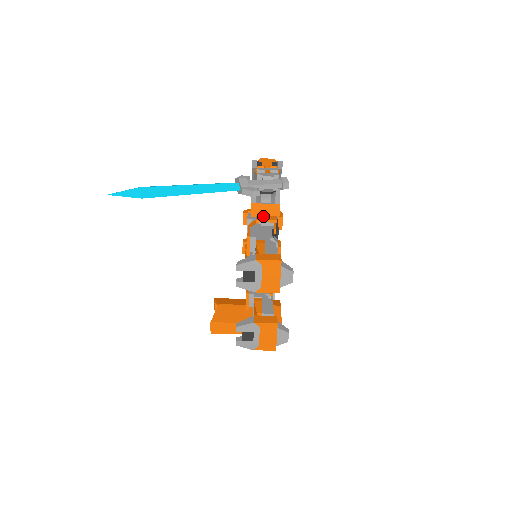
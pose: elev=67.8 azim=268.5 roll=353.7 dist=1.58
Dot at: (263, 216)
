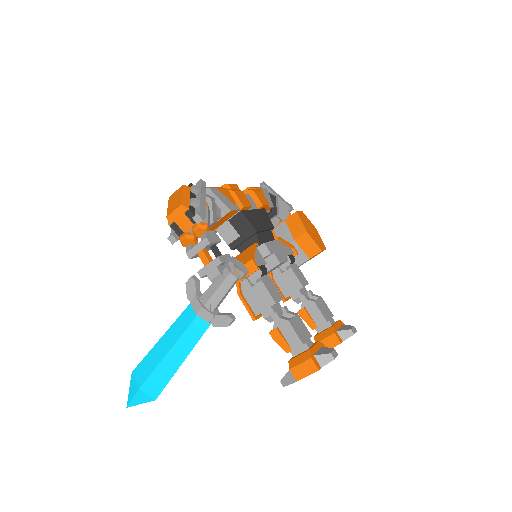
Dot at: occluded
